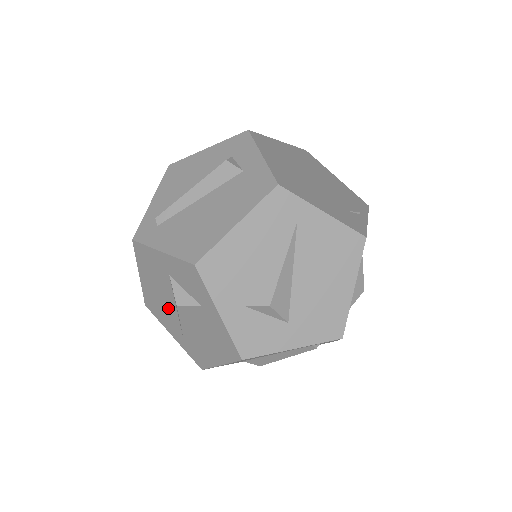
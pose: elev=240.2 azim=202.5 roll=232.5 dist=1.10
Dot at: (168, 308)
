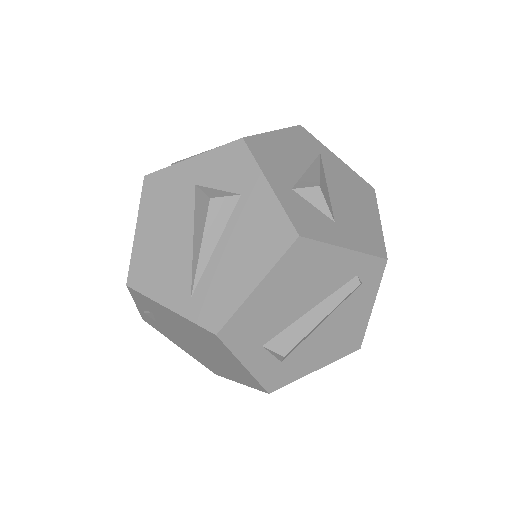
Dot at: (176, 250)
